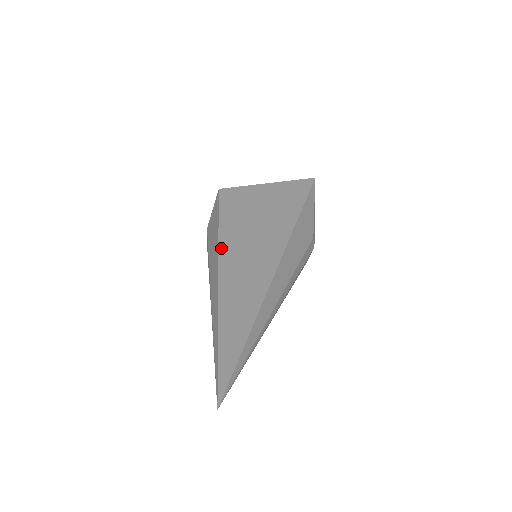
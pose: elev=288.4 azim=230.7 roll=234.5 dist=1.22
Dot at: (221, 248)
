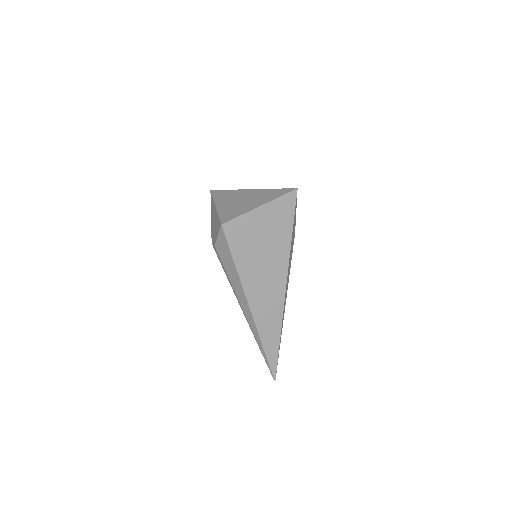
Dot at: (245, 289)
